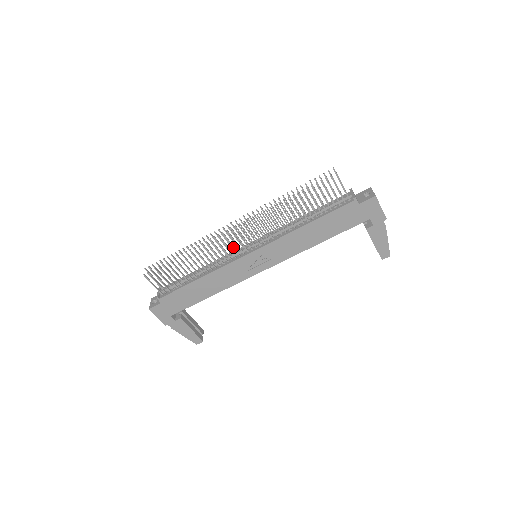
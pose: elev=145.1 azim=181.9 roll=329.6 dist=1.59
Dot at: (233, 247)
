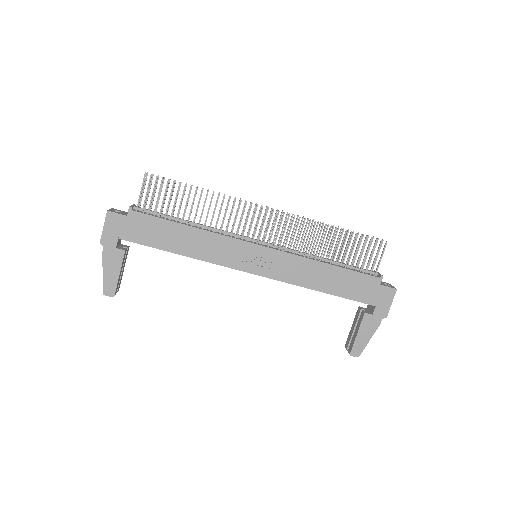
Dot at: (251, 227)
